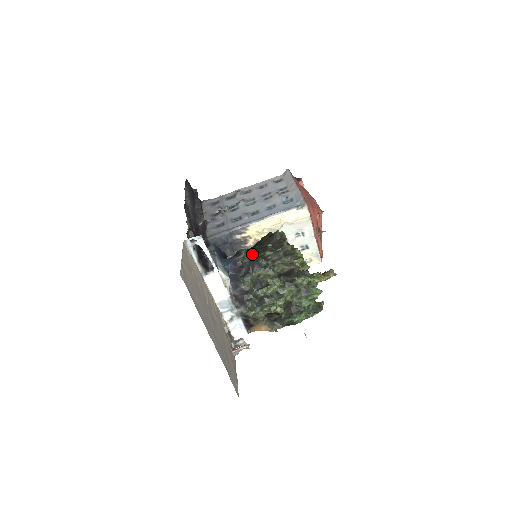
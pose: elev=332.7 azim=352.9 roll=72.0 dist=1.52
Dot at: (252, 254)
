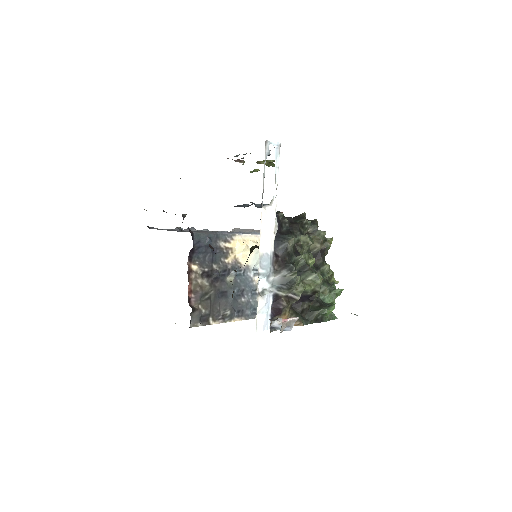
Dot at: (290, 217)
